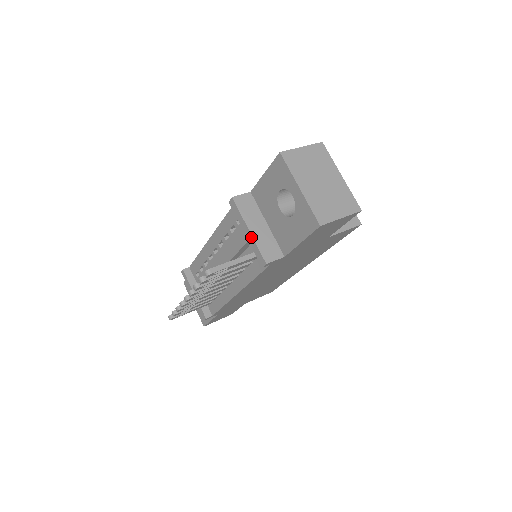
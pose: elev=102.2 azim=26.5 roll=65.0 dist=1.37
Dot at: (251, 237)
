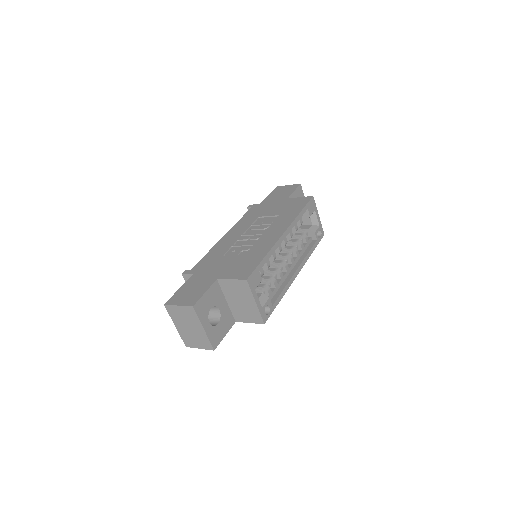
Dot at: occluded
